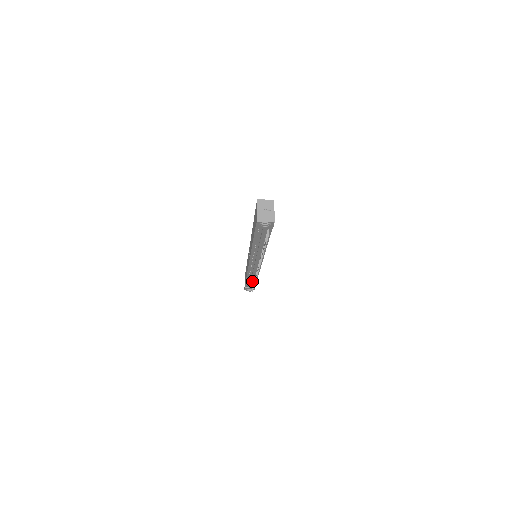
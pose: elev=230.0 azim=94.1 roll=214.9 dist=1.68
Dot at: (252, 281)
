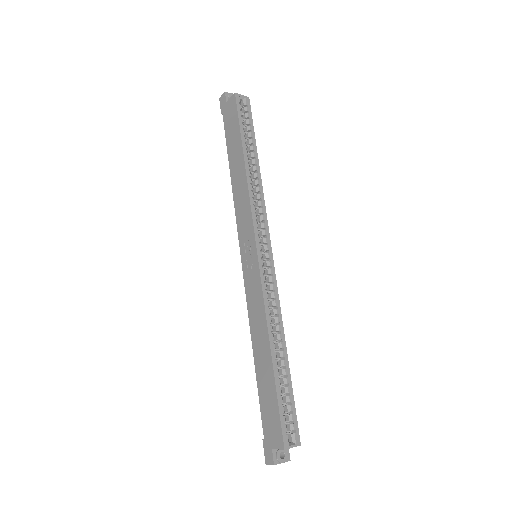
Dot at: occluded
